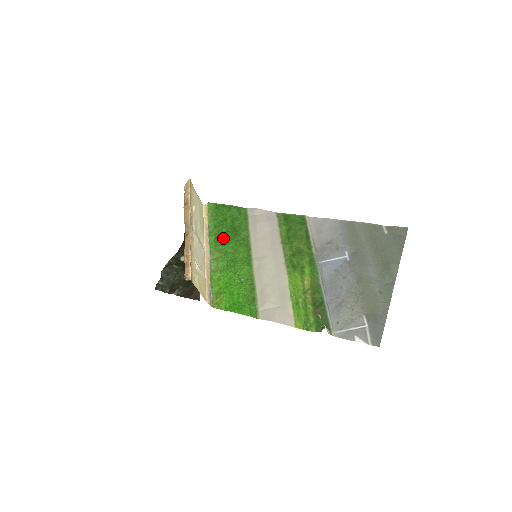
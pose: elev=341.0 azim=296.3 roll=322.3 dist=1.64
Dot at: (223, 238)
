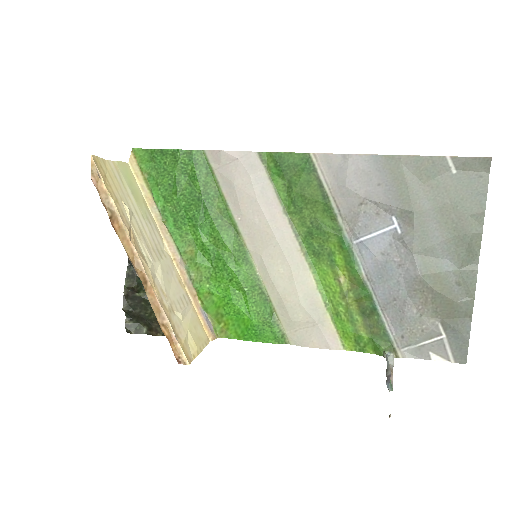
Dot at: (187, 219)
